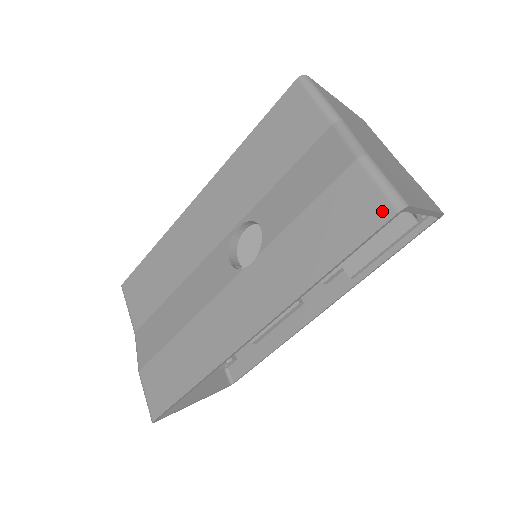
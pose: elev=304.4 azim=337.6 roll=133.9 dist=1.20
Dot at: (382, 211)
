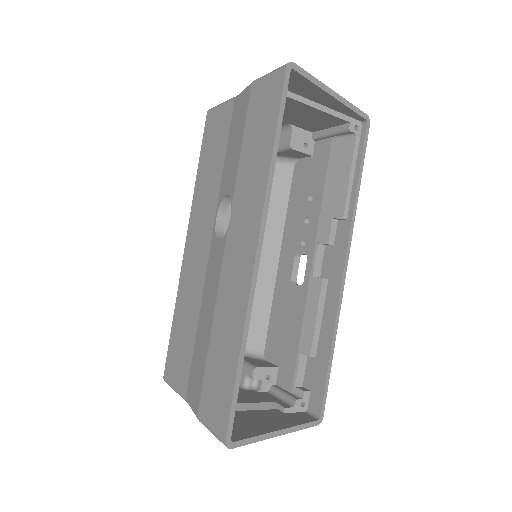
Dot at: (278, 79)
